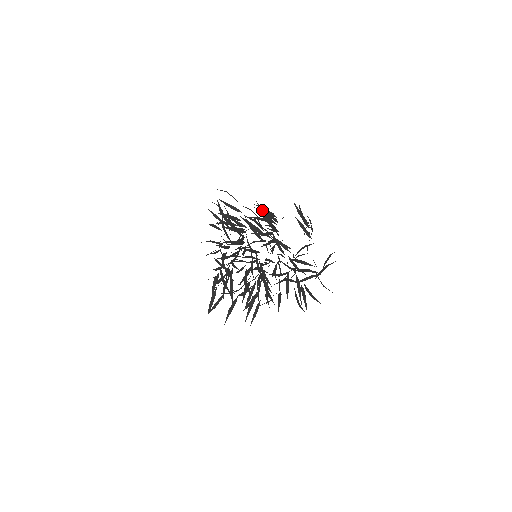
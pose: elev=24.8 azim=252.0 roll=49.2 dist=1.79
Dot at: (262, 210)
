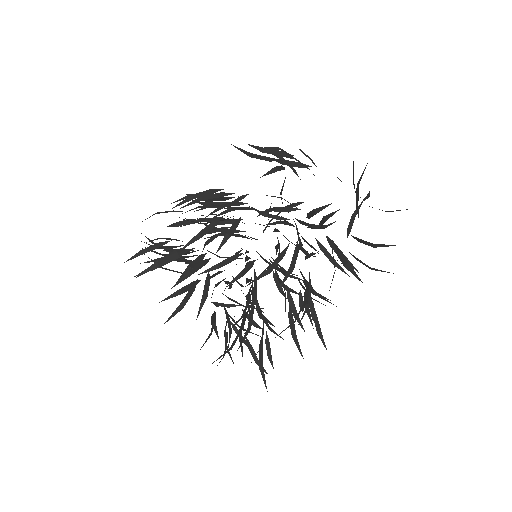
Dot at: (186, 201)
